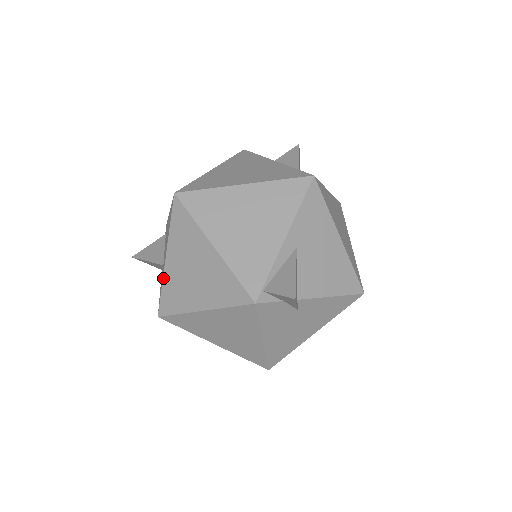
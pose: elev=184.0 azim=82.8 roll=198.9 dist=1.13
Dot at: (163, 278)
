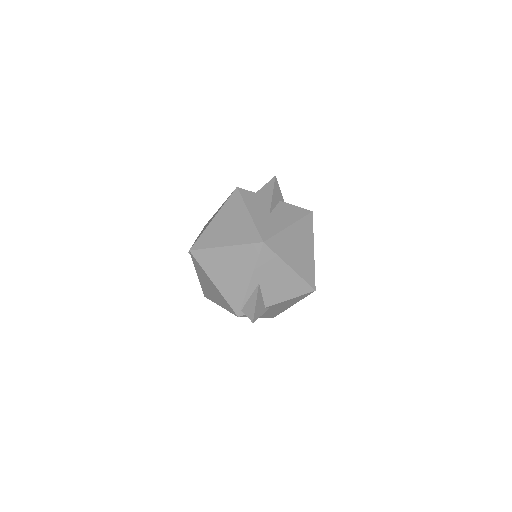
Dot at: (200, 283)
